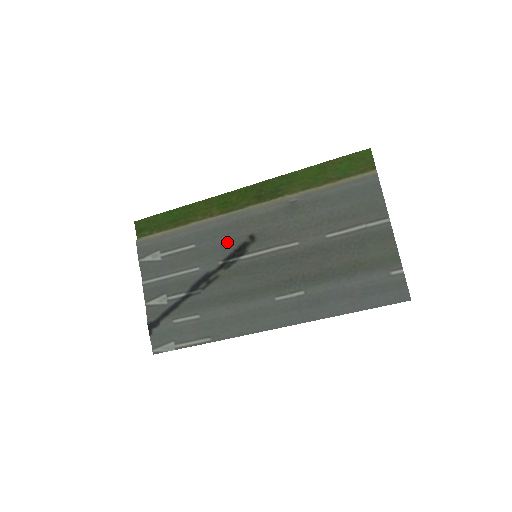
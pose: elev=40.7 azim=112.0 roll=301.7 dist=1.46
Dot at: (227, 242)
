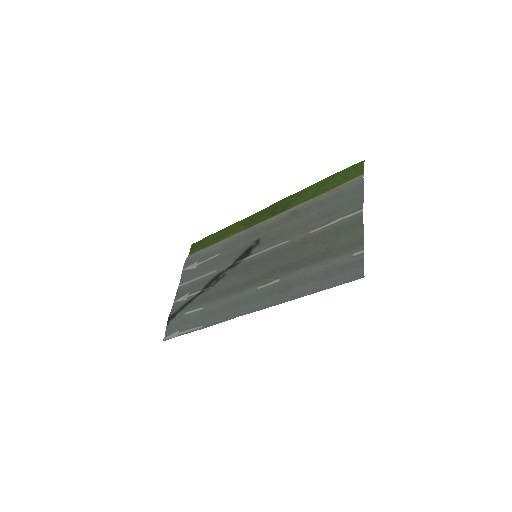
Dot at: (240, 248)
